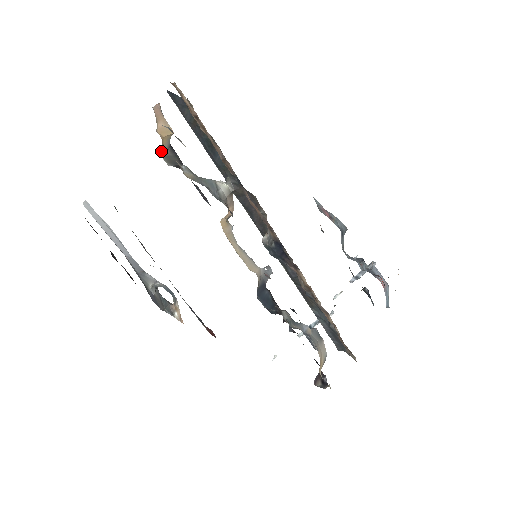
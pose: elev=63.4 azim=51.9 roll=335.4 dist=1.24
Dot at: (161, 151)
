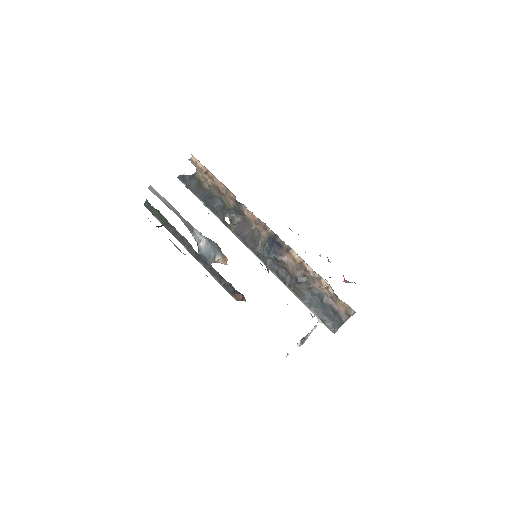
Dot at: (187, 186)
